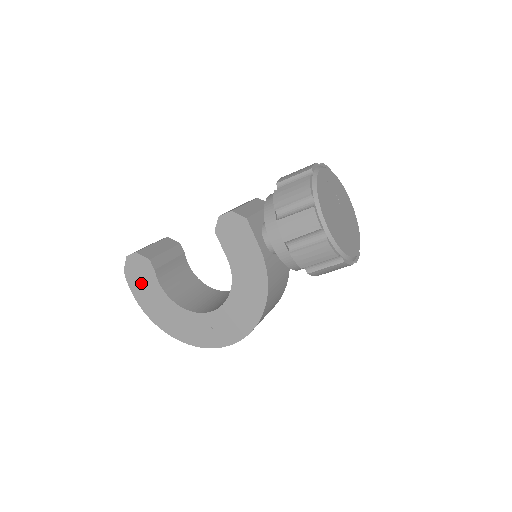
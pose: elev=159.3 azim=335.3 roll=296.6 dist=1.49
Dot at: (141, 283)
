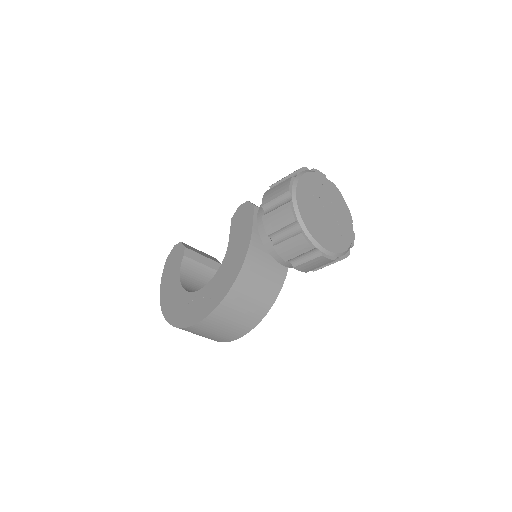
Dot at: (171, 267)
